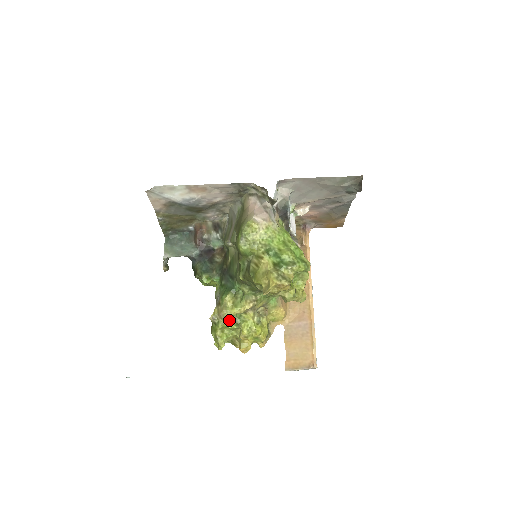
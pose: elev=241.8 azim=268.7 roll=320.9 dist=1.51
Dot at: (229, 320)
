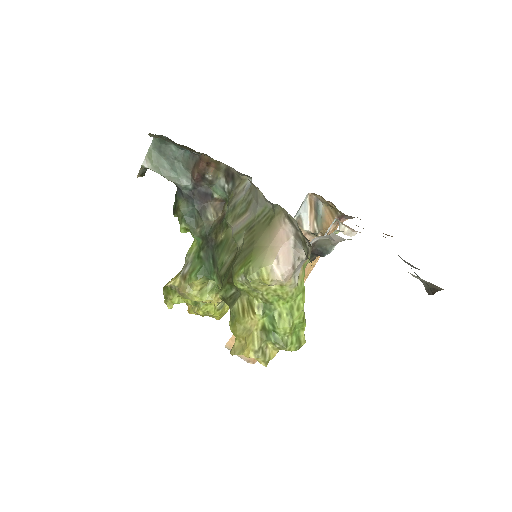
Dot at: (188, 299)
